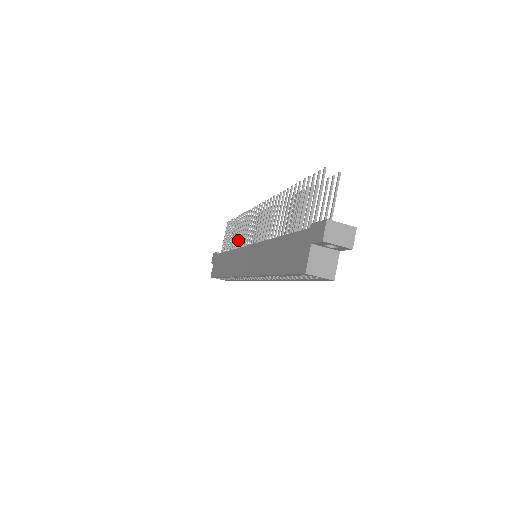
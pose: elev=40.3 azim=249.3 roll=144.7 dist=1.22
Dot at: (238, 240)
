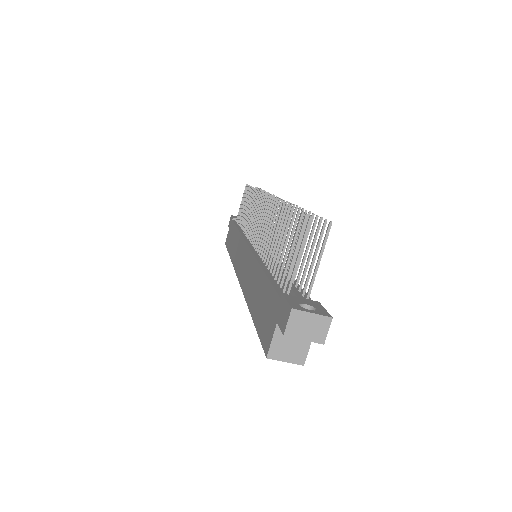
Dot at: occluded
